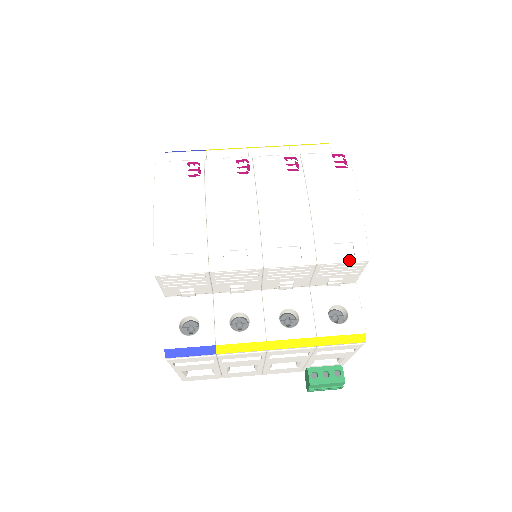
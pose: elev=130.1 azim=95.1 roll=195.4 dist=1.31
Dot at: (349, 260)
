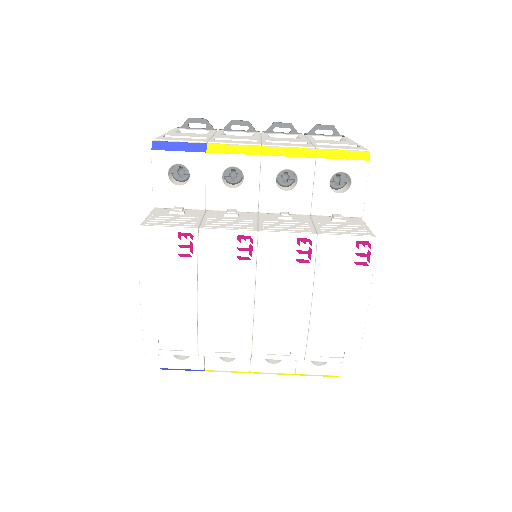
Dot at: (336, 361)
